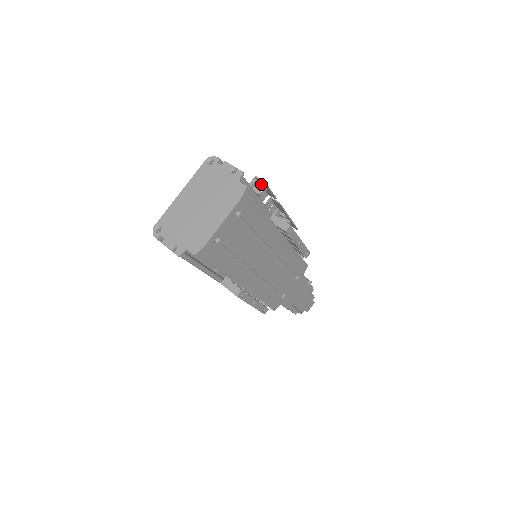
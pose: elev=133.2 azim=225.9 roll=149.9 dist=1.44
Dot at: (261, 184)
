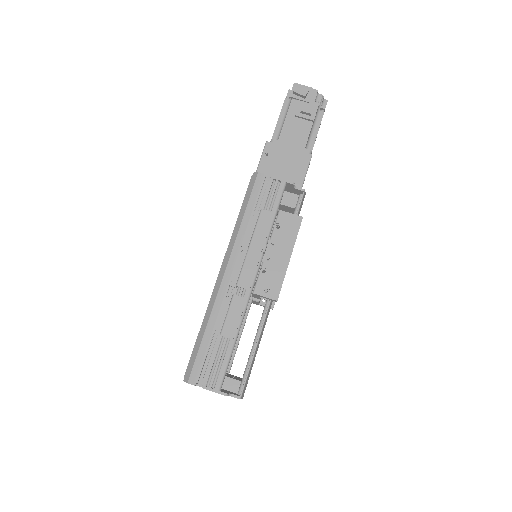
Dot at: (230, 332)
